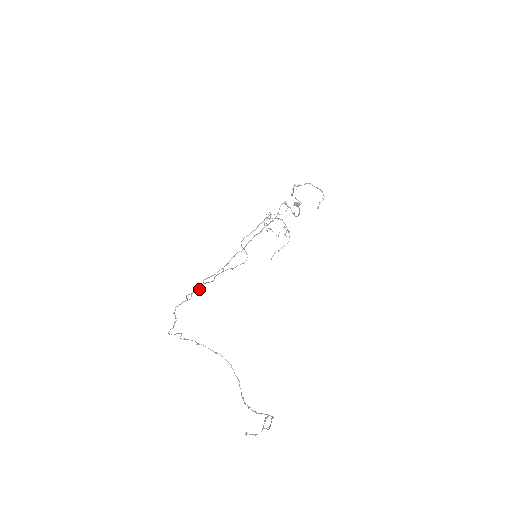
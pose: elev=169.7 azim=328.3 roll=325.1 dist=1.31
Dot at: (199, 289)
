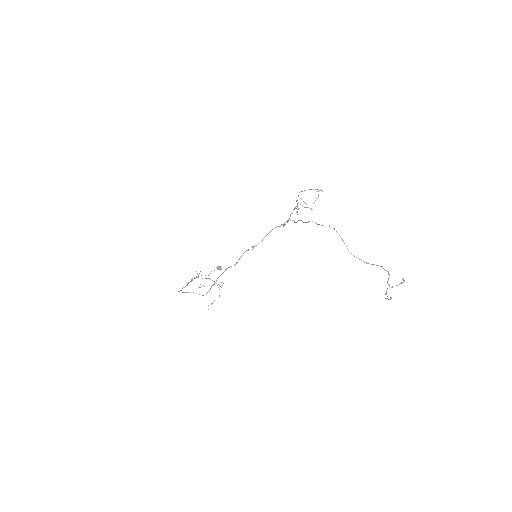
Dot at: (288, 220)
